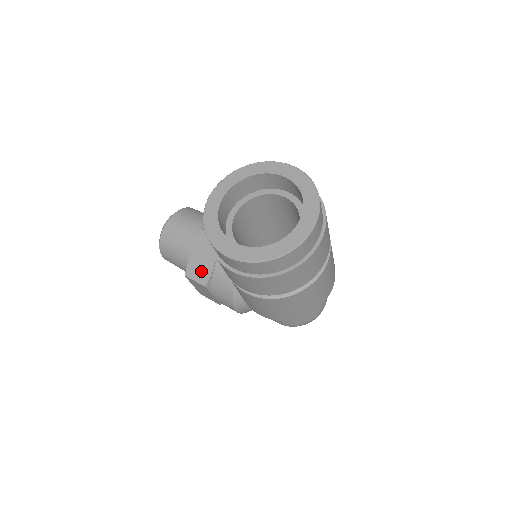
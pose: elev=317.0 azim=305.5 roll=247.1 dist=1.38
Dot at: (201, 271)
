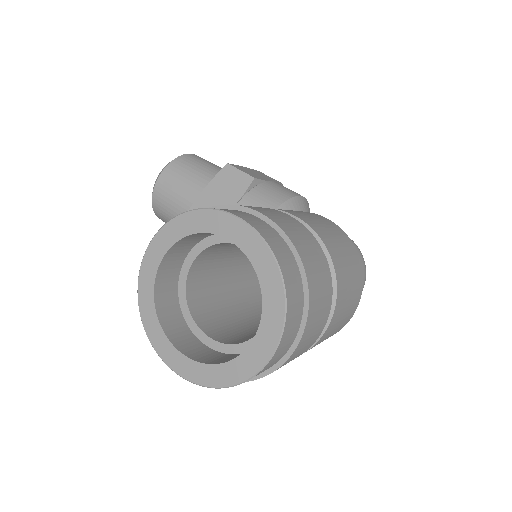
Dot at: occluded
